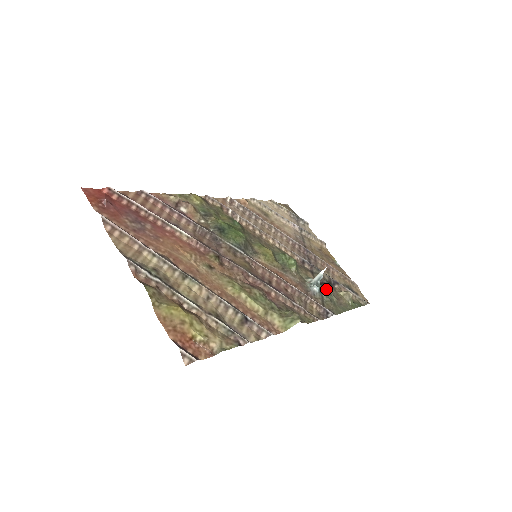
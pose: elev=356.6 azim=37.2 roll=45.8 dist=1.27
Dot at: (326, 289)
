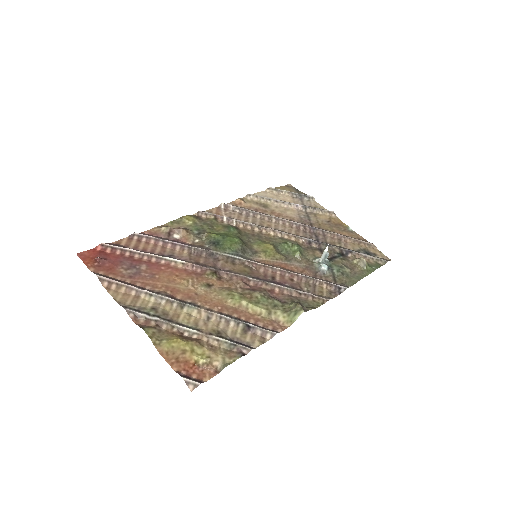
Dot at: (337, 263)
